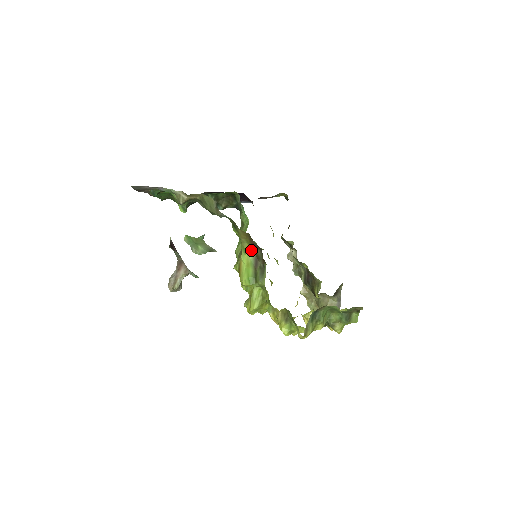
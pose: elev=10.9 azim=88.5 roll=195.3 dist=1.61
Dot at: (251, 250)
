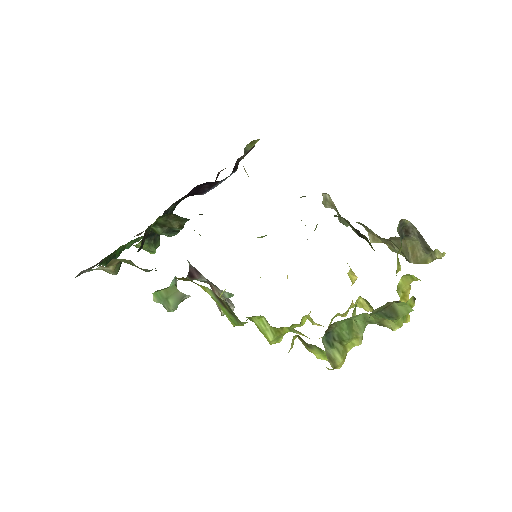
Dot at: (207, 288)
